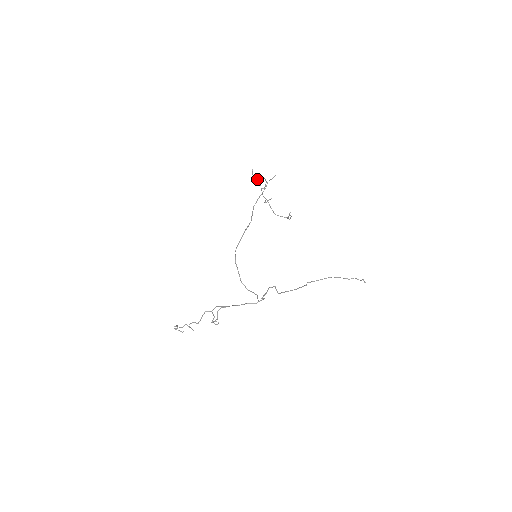
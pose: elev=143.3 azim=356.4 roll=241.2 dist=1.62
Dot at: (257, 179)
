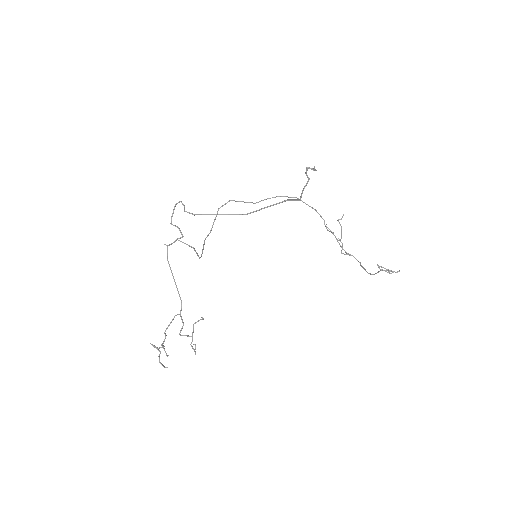
Dot at: occluded
